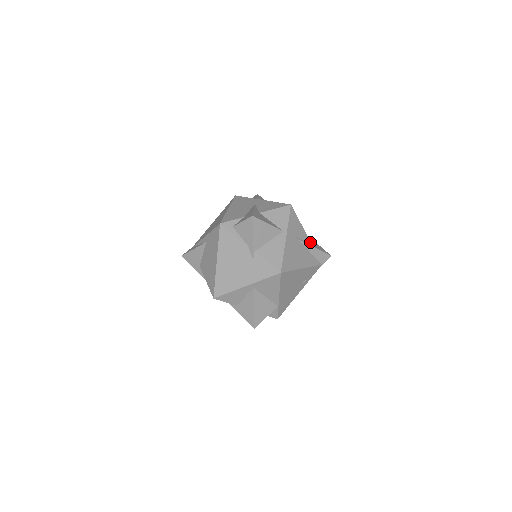
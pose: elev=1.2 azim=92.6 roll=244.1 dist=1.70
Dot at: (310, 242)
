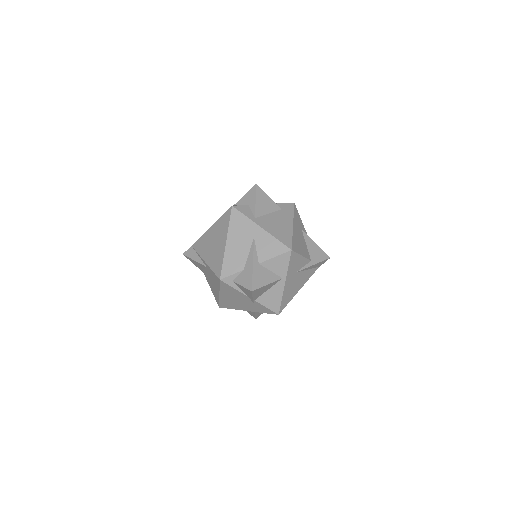
Dot at: (309, 261)
